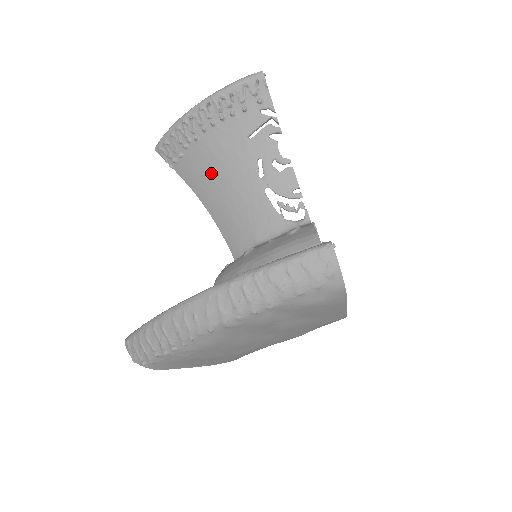
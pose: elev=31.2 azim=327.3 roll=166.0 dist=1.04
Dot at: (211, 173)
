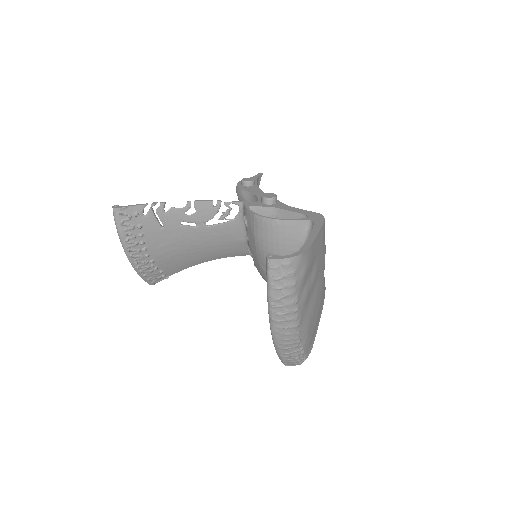
Dot at: (181, 256)
